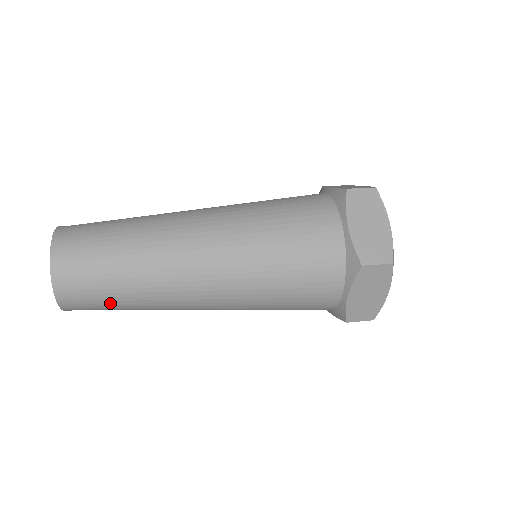
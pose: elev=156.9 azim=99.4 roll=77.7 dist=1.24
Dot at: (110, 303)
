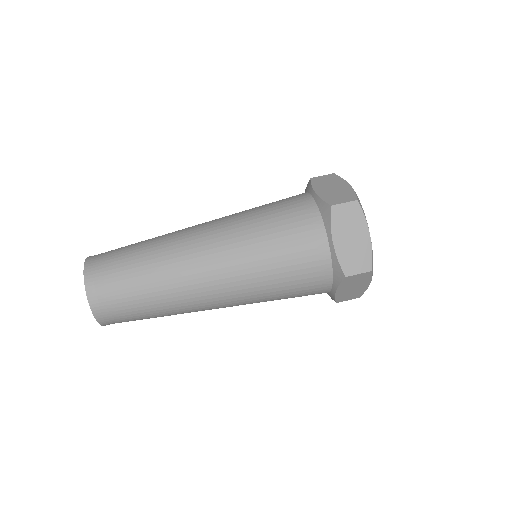
Dot at: (142, 319)
